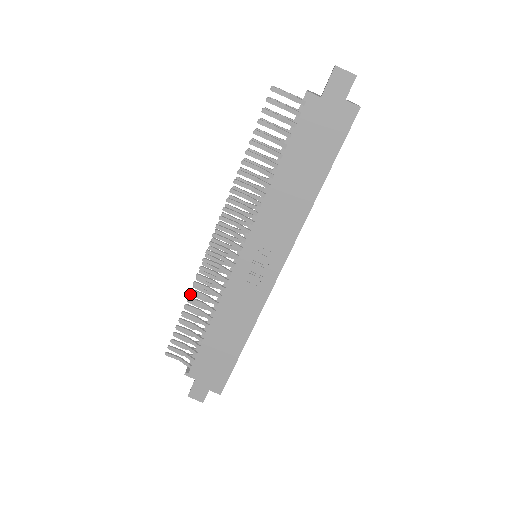
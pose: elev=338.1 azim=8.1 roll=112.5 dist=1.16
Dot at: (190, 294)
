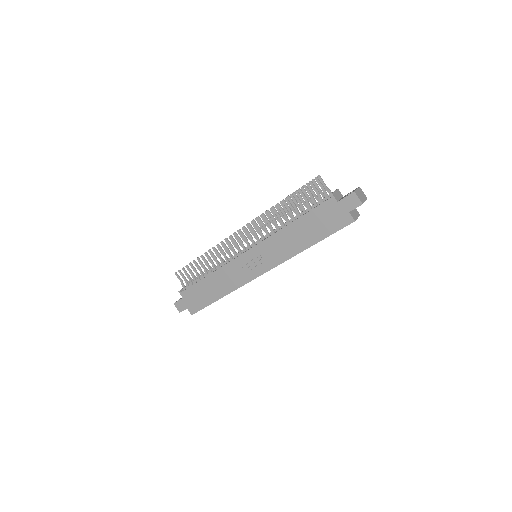
Dot at: occluded
